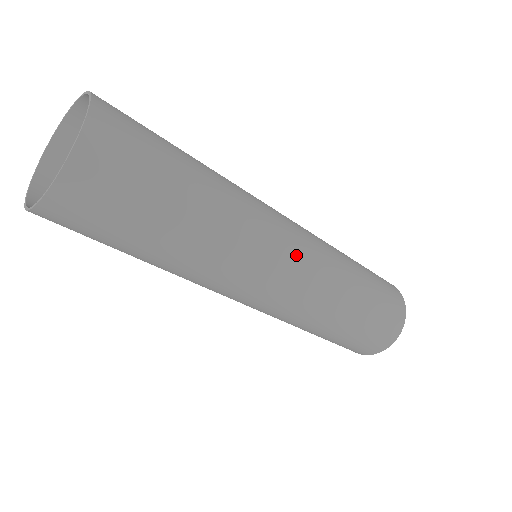
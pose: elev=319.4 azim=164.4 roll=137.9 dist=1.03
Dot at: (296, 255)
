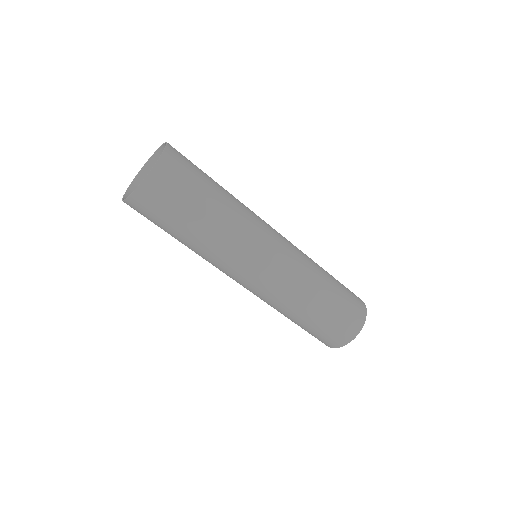
Dot at: (274, 263)
